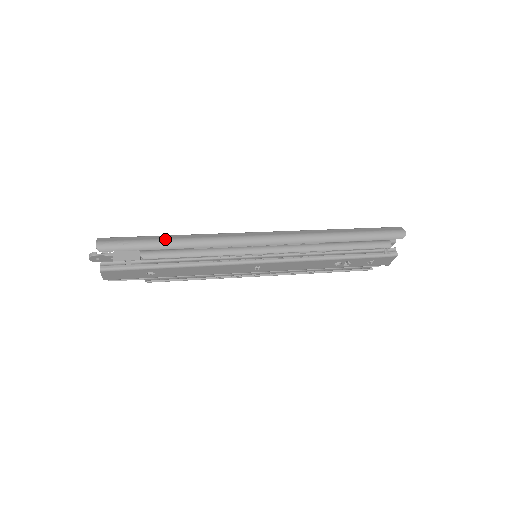
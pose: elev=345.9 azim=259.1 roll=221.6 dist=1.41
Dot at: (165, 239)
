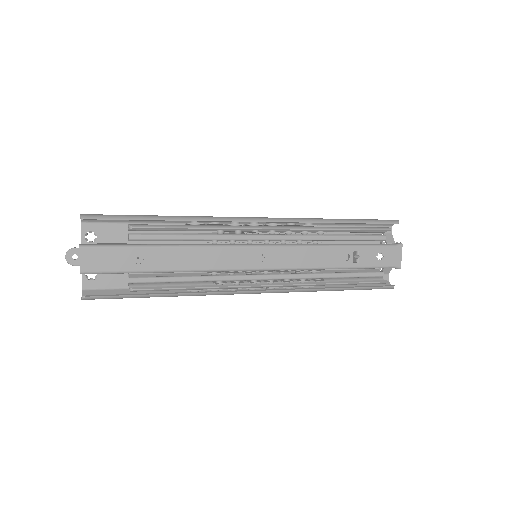
Dot at: (156, 216)
